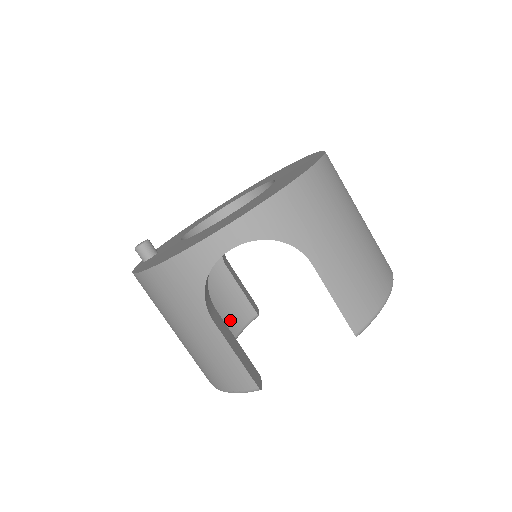
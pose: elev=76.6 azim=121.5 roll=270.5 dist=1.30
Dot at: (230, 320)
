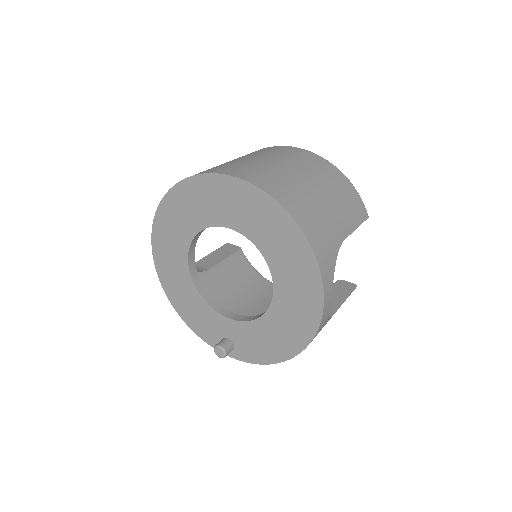
Dot at: (248, 276)
